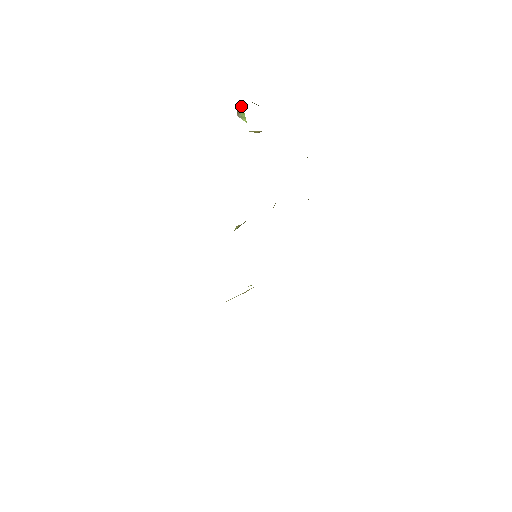
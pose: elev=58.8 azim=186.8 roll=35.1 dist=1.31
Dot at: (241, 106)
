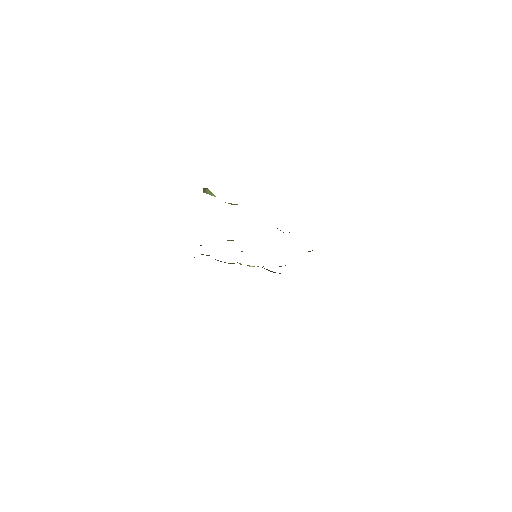
Dot at: (207, 188)
